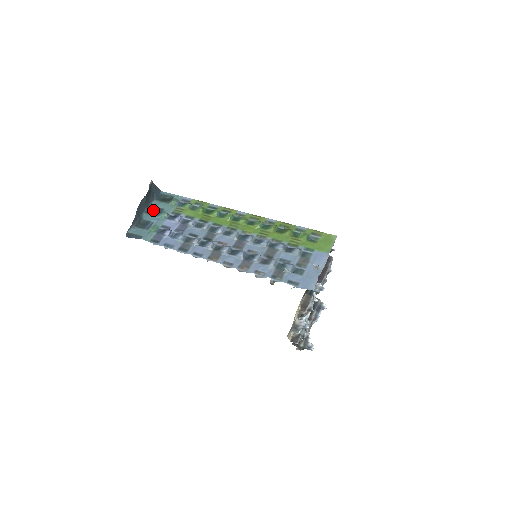
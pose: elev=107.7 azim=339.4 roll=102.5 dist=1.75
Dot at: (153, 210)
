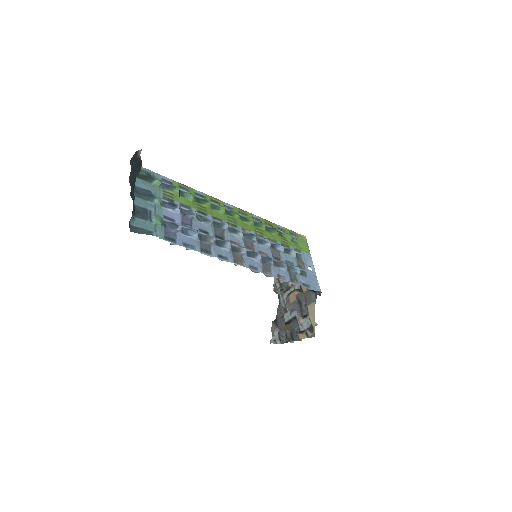
Dot at: (137, 191)
